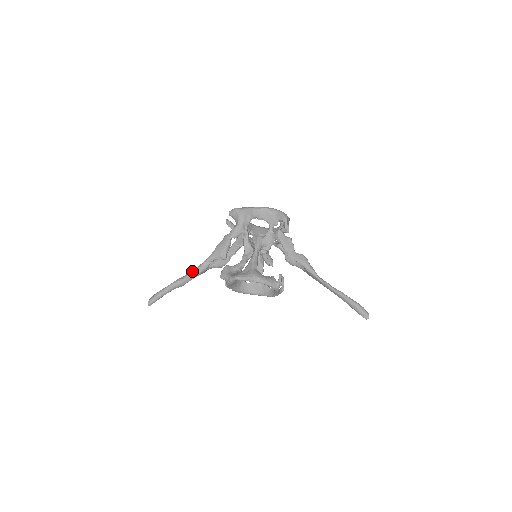
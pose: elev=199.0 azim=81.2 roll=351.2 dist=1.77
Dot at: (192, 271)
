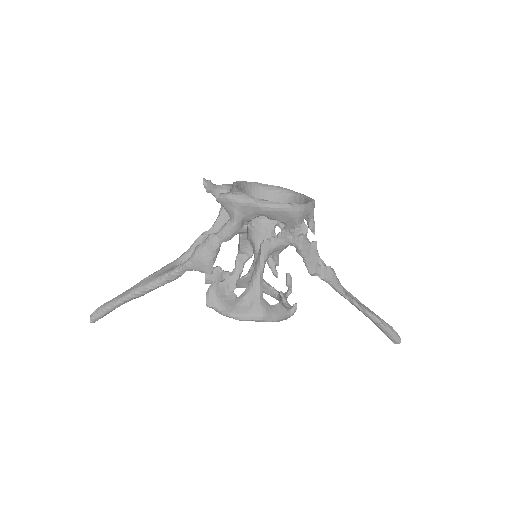
Dot at: (156, 281)
